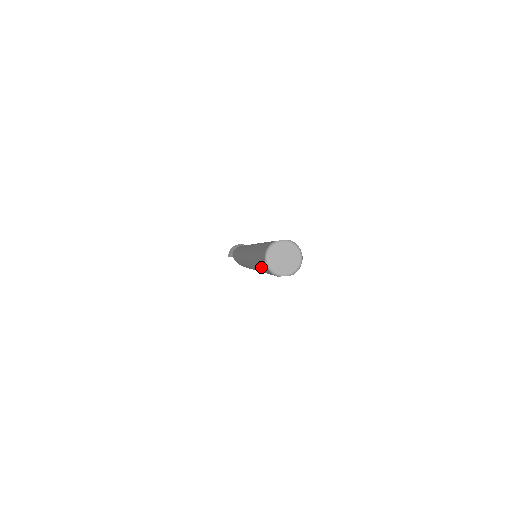
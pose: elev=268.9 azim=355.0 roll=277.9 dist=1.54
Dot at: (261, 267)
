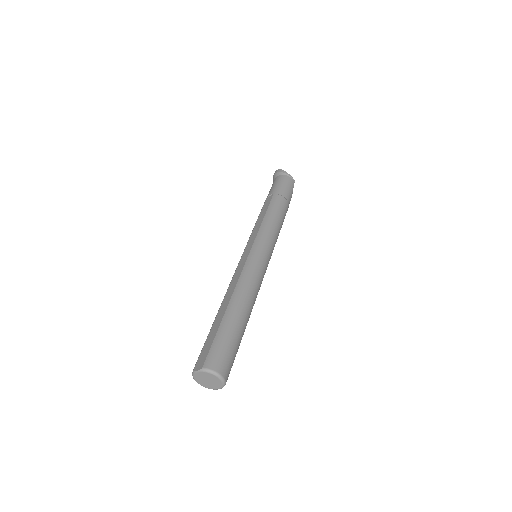
Dot at: occluded
